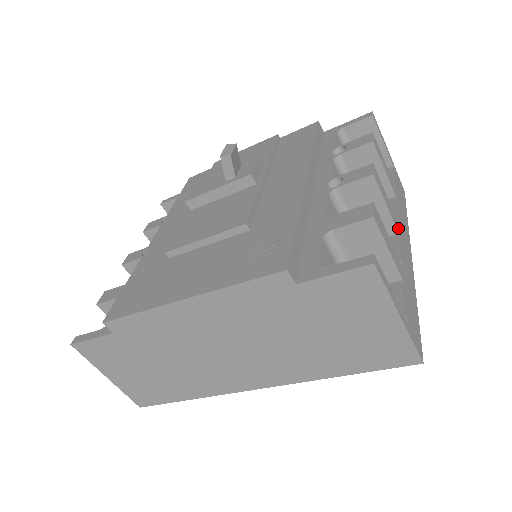
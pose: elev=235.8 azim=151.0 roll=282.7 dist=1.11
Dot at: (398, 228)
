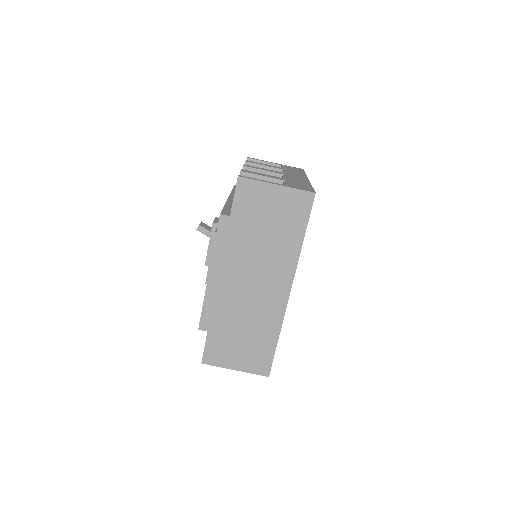
Dot at: (283, 174)
